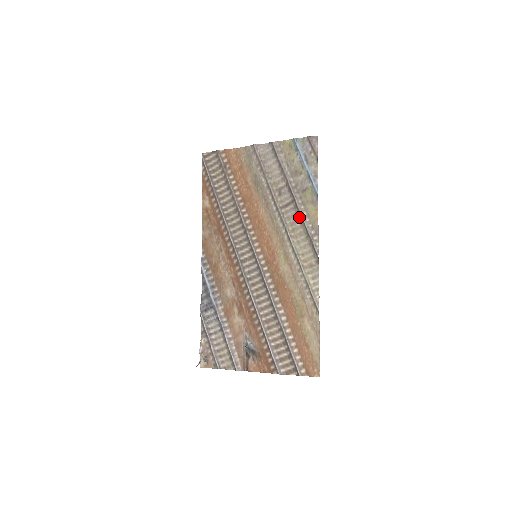
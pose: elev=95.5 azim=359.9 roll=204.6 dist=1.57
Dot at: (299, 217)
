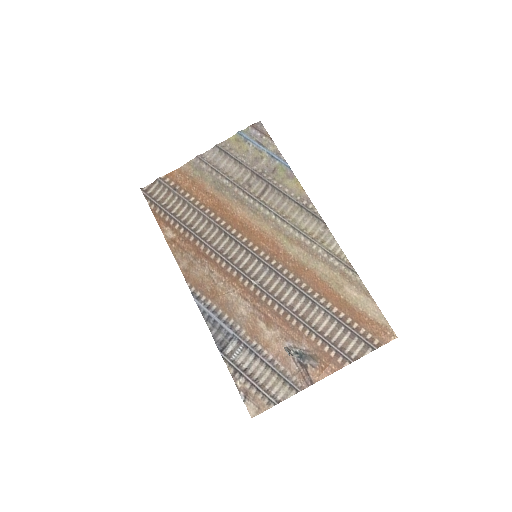
Dot at: (282, 196)
